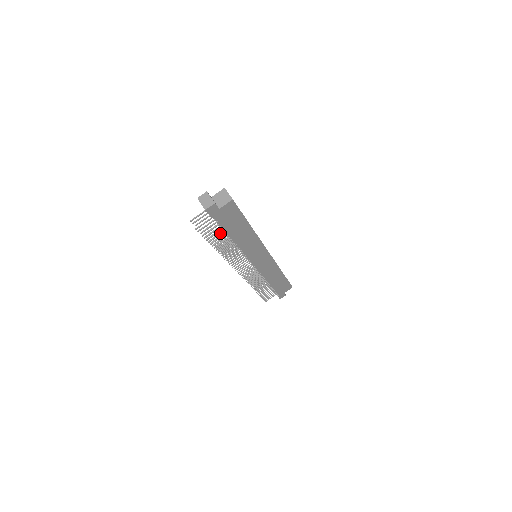
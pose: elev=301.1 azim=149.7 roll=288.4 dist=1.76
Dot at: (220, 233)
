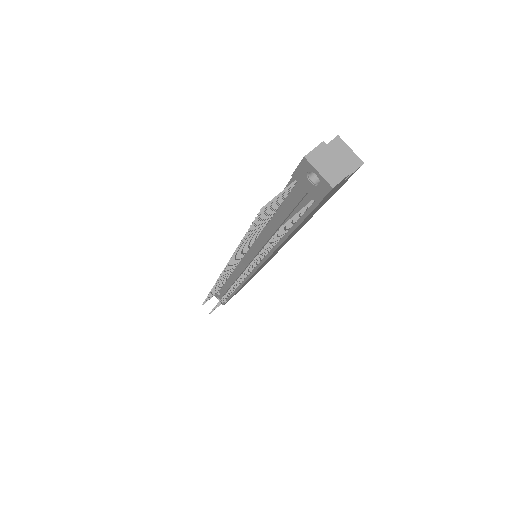
Dot at: occluded
